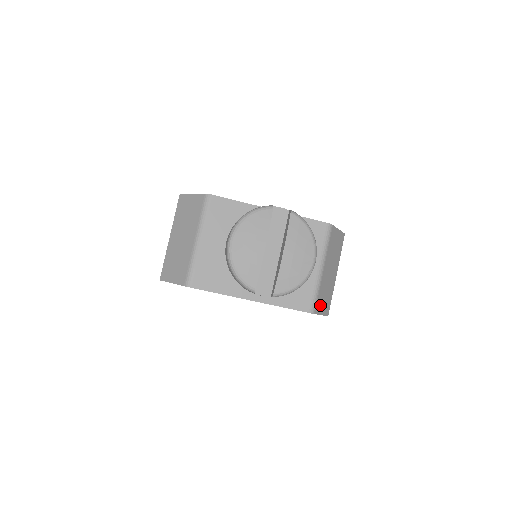
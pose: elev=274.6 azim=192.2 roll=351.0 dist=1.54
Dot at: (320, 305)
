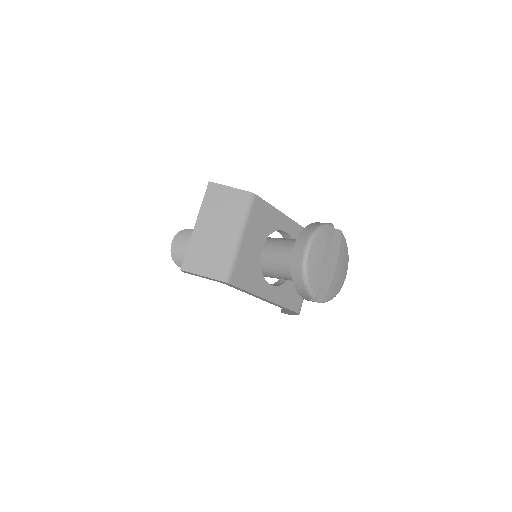
Dot at: occluded
